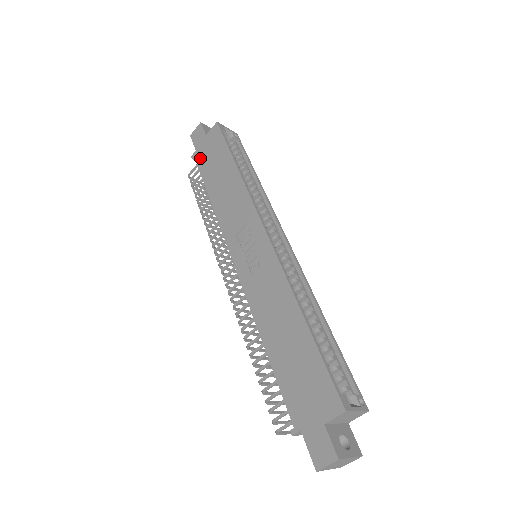
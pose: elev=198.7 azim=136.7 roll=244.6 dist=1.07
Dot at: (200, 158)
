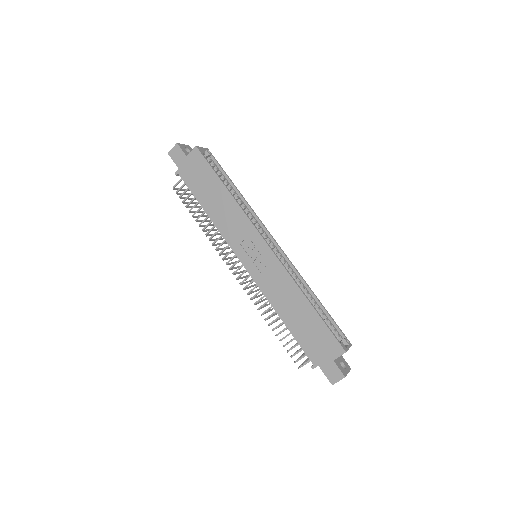
Dot at: (186, 177)
